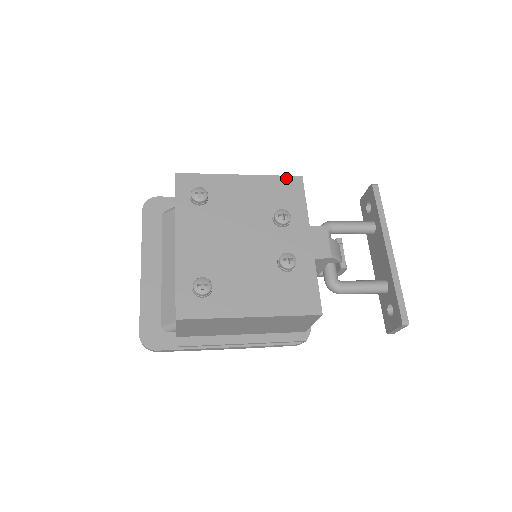
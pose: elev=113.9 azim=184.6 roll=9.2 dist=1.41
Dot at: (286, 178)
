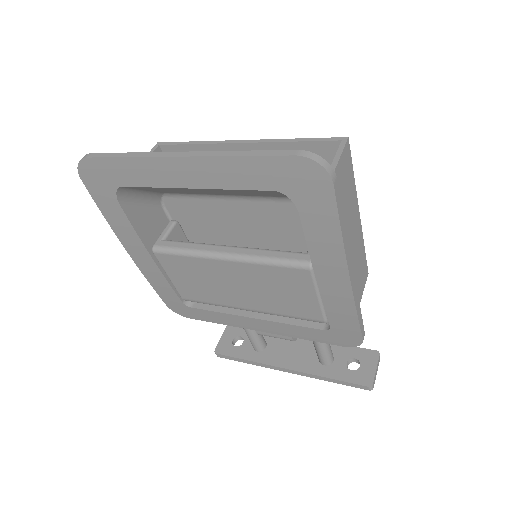
Dot at: occluded
